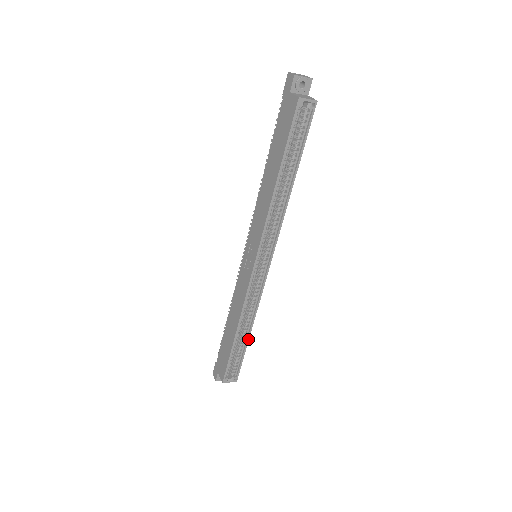
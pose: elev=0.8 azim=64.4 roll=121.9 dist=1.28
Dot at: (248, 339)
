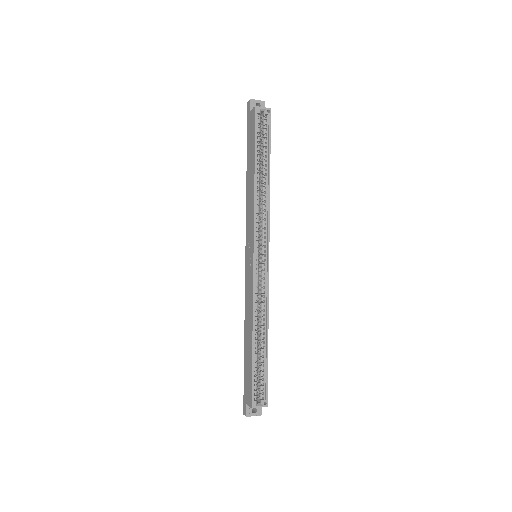
Dot at: (267, 346)
